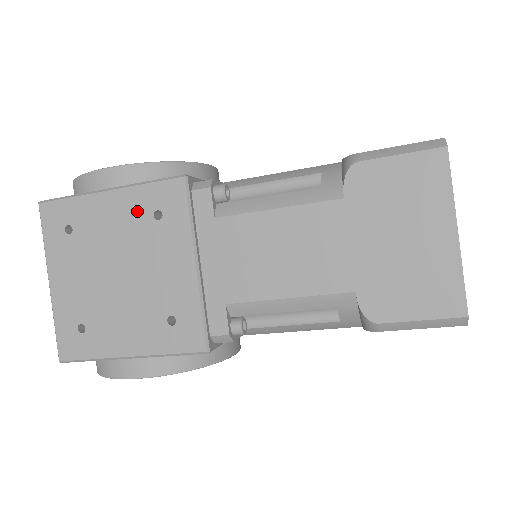
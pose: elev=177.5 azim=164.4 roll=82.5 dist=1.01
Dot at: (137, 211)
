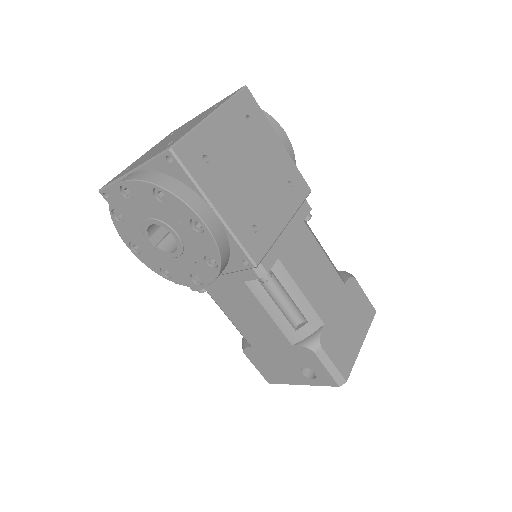
Dot at: (284, 168)
